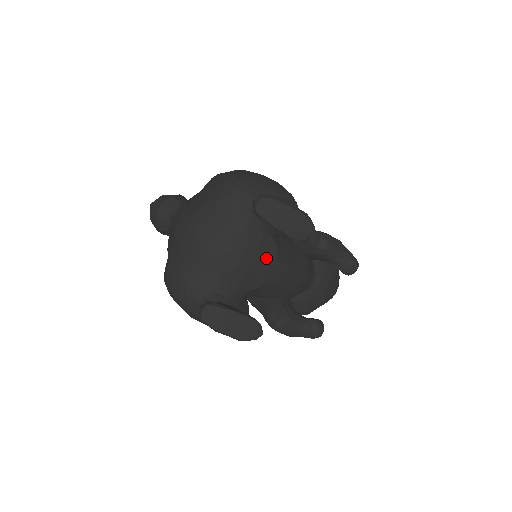
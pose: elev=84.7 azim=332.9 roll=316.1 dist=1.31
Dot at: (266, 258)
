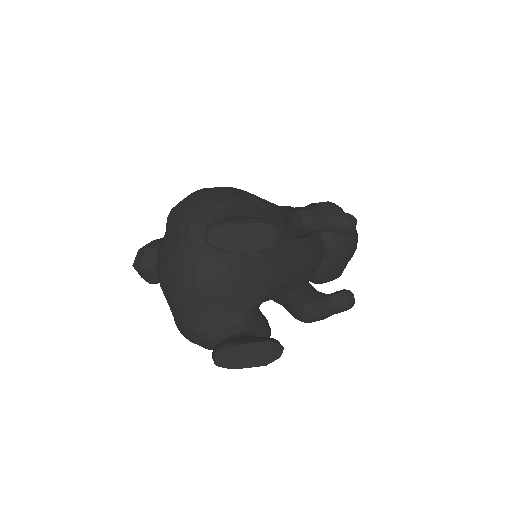
Dot at: (255, 269)
